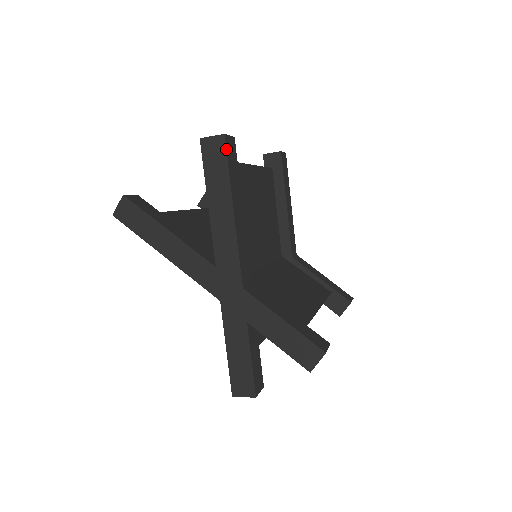
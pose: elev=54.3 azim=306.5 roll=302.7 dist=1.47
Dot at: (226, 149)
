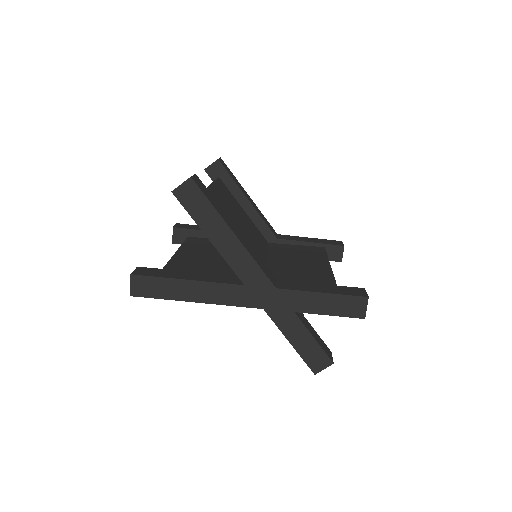
Dot at: (199, 188)
